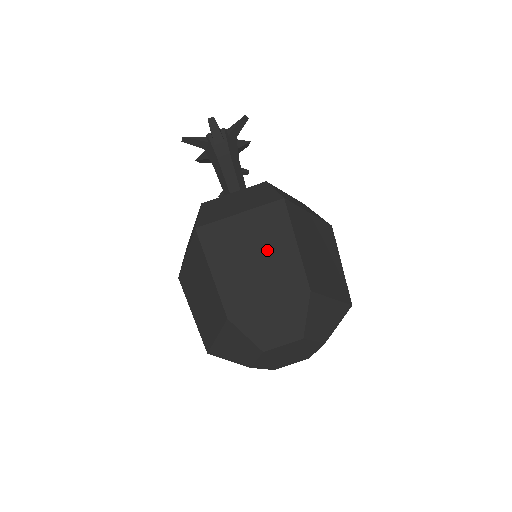
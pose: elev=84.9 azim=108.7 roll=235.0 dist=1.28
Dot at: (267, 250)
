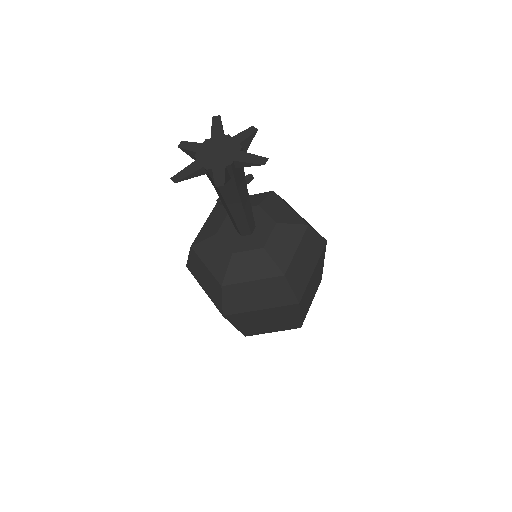
Dot at: (278, 320)
